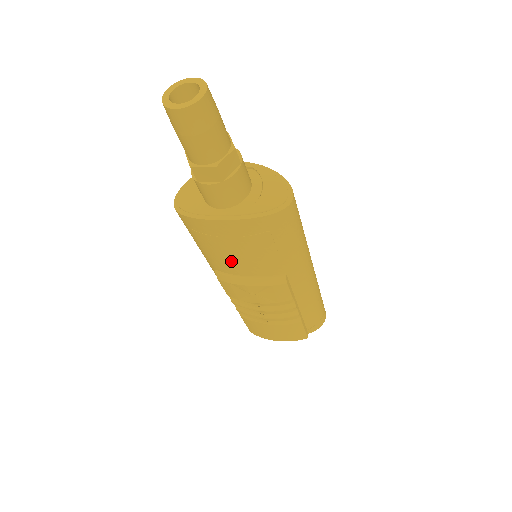
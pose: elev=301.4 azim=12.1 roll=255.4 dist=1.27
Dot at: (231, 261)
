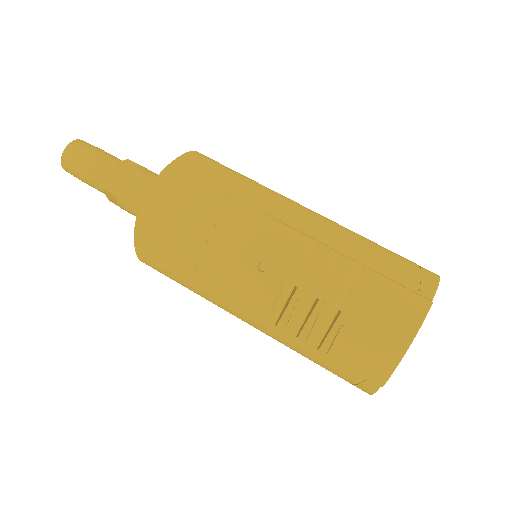
Dot at: (202, 245)
